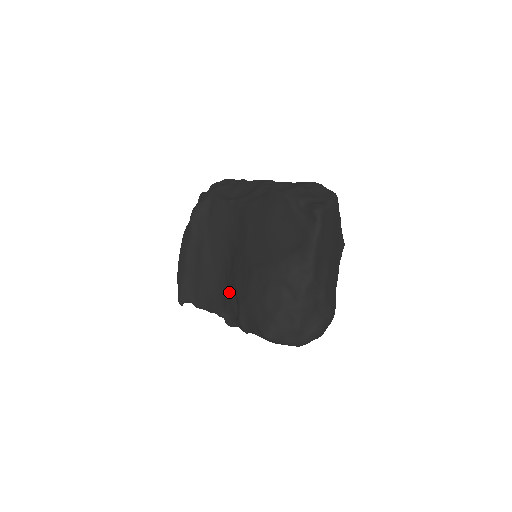
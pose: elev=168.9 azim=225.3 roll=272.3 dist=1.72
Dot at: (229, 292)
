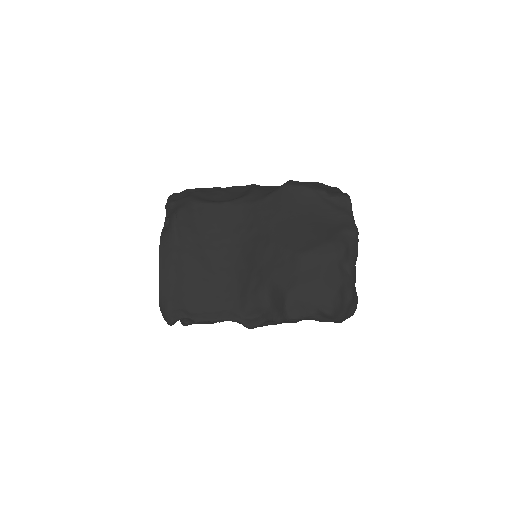
Dot at: (253, 289)
